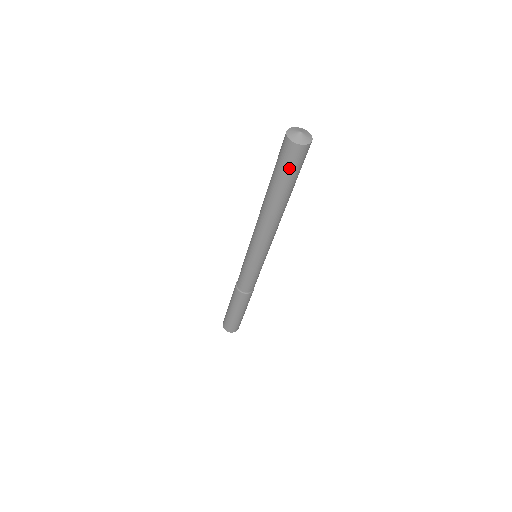
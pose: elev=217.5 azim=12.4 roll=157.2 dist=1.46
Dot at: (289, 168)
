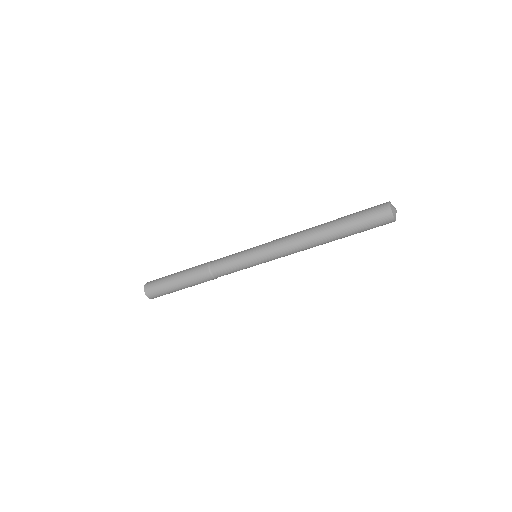
Dot at: (369, 222)
